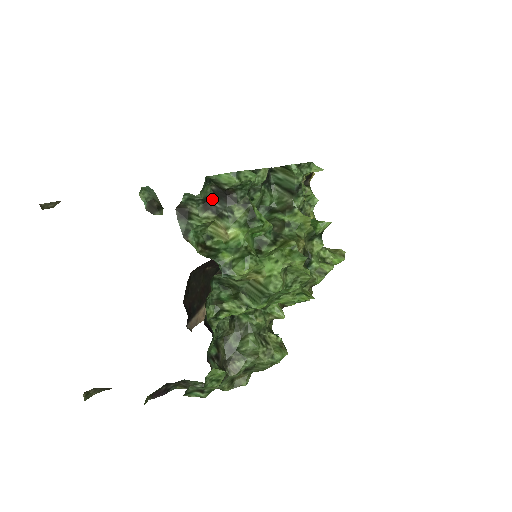
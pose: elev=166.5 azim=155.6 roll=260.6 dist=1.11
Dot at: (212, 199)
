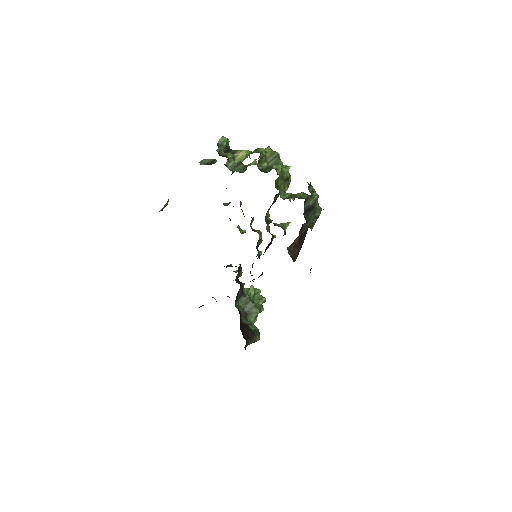
Dot at: occluded
